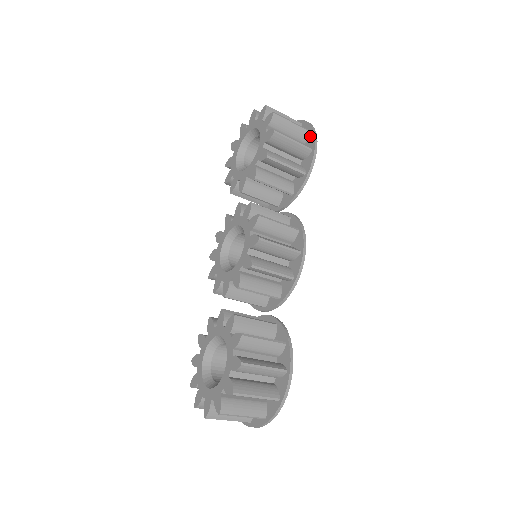
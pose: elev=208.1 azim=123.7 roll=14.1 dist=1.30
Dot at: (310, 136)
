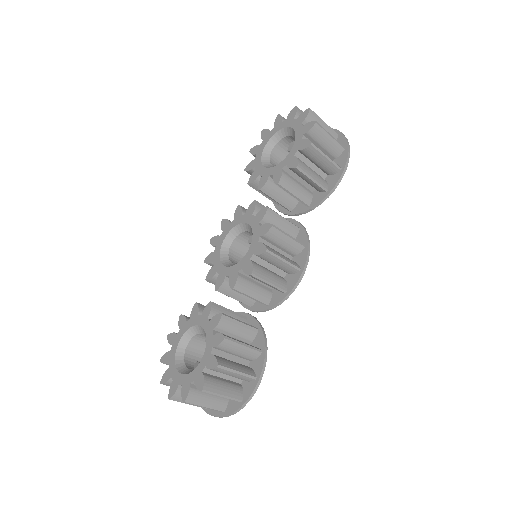
Dot at: (343, 153)
